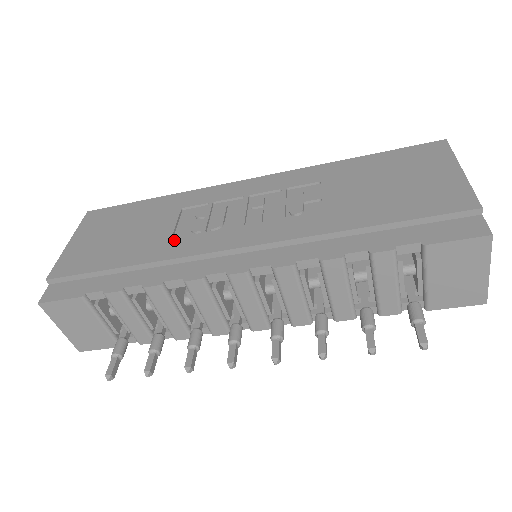
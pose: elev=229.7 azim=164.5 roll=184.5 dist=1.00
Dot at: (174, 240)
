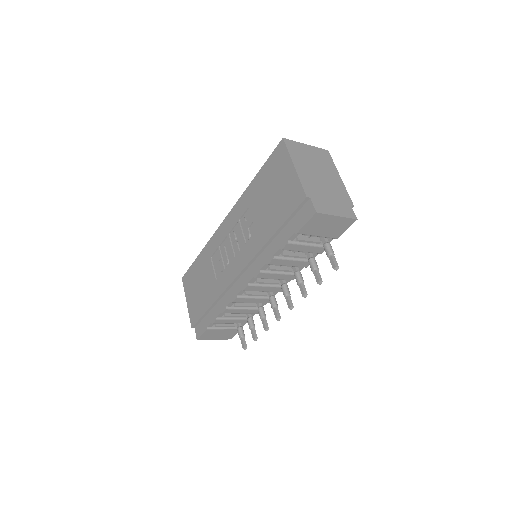
Dot at: (217, 281)
